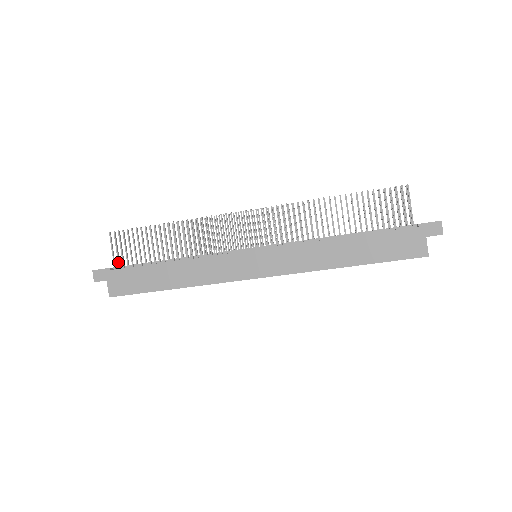
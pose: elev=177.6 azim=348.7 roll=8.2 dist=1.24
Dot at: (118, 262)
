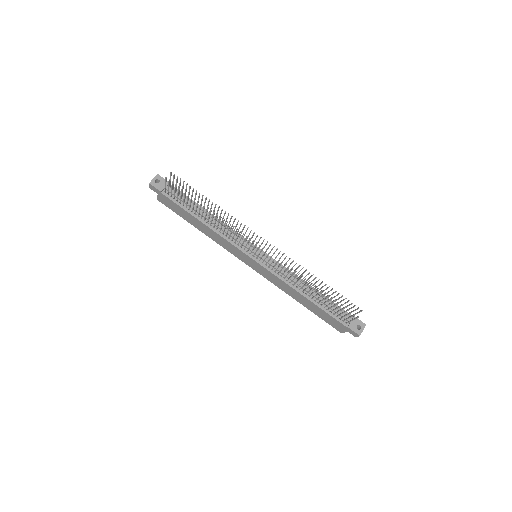
Dot at: (168, 192)
